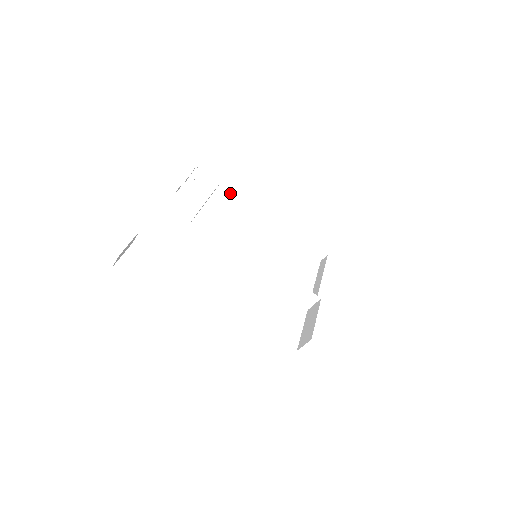
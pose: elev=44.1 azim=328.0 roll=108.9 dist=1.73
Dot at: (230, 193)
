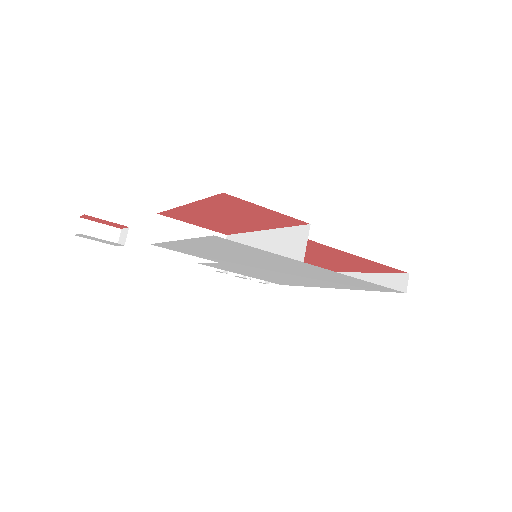
Dot at: occluded
